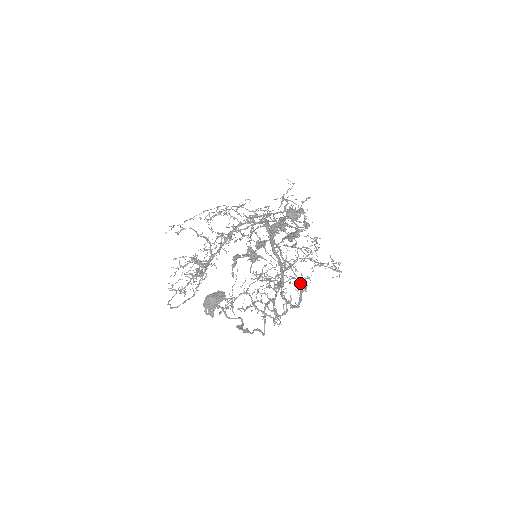
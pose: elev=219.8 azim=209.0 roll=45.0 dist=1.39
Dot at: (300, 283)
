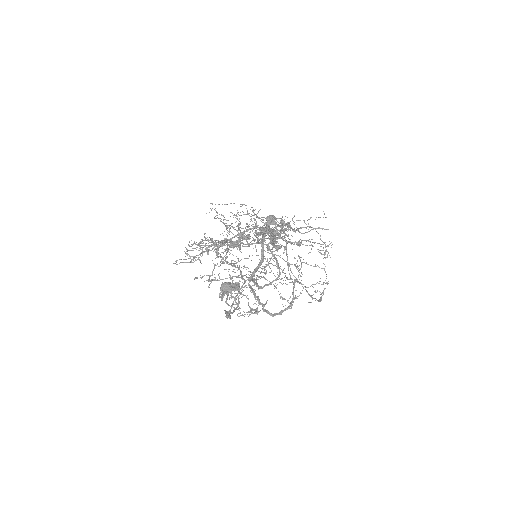
Dot at: (292, 301)
